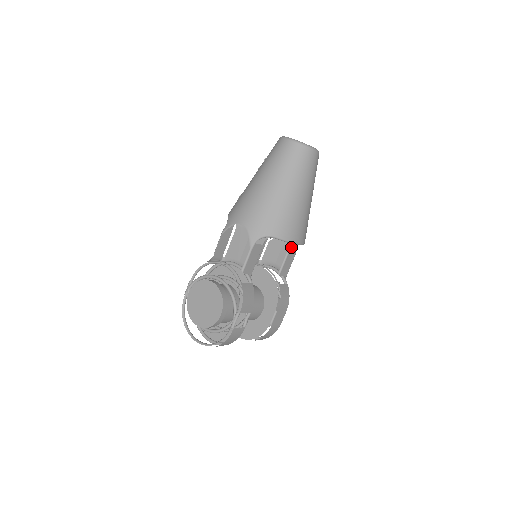
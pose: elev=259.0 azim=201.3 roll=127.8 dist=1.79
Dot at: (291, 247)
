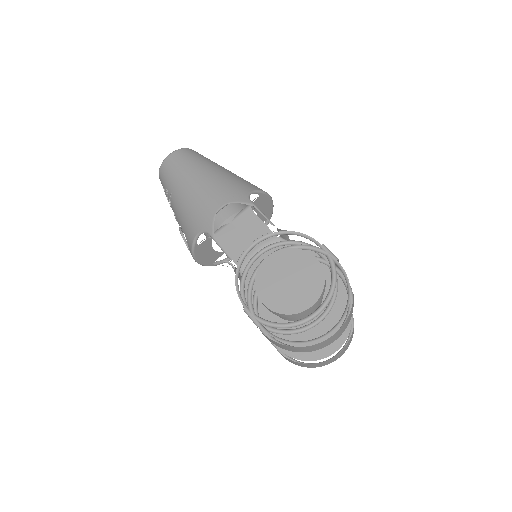
Dot at: occluded
